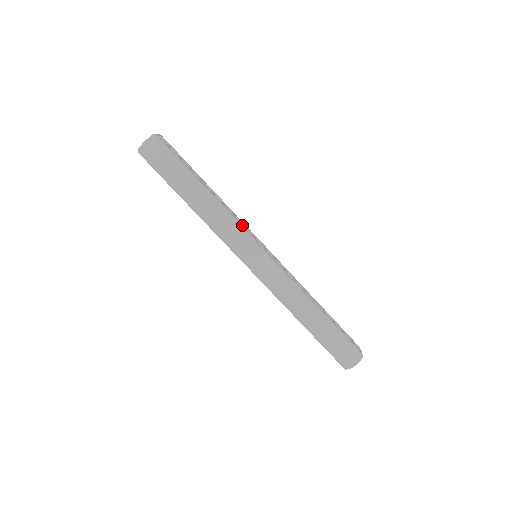
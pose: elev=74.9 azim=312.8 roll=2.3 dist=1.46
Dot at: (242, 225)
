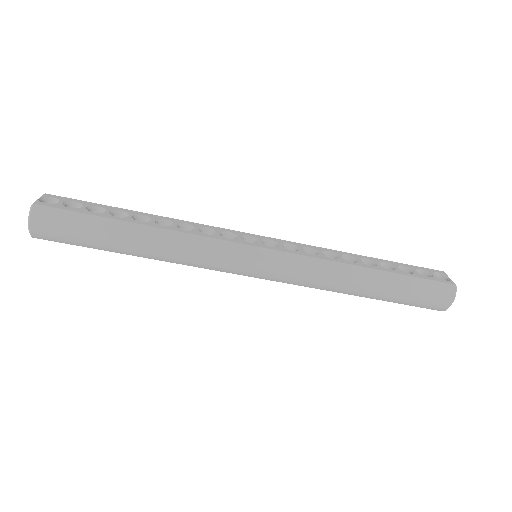
Dot at: (214, 235)
